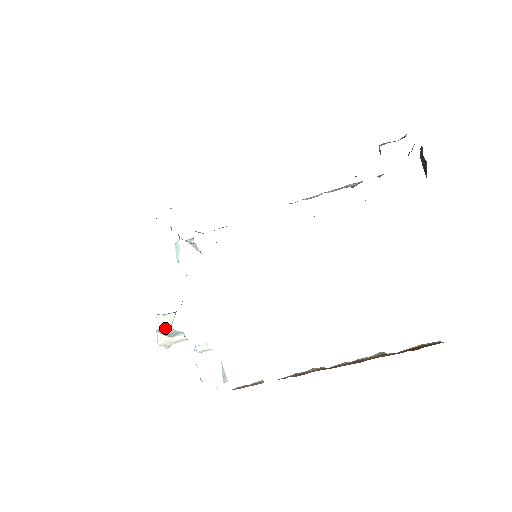
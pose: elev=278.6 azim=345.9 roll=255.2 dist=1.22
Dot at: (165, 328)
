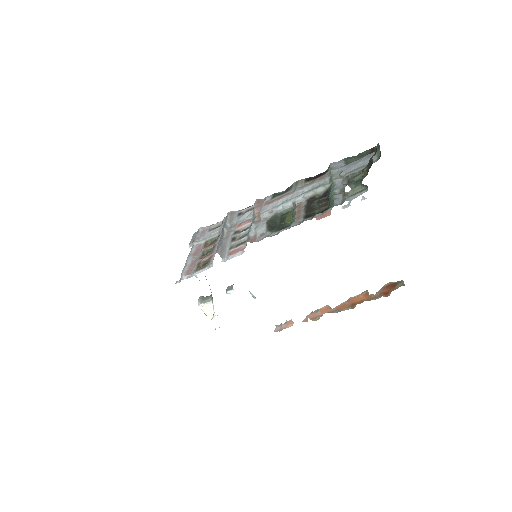
Dot at: occluded
